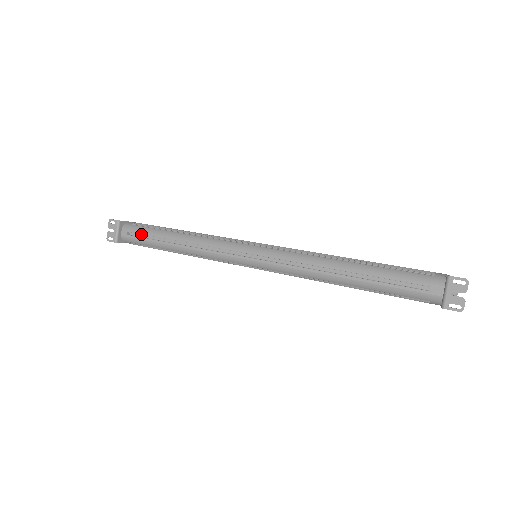
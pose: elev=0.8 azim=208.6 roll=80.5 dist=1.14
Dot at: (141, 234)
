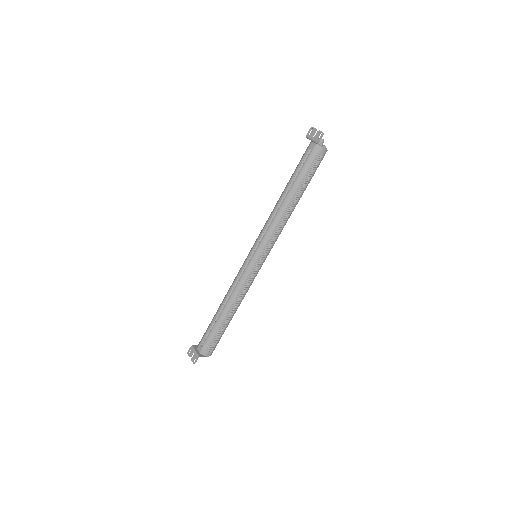
Dot at: (207, 337)
